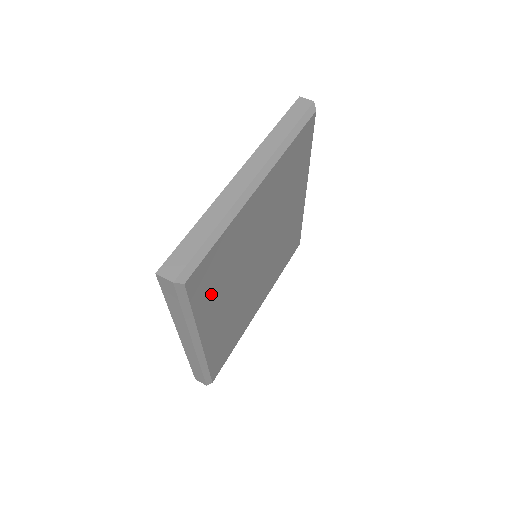
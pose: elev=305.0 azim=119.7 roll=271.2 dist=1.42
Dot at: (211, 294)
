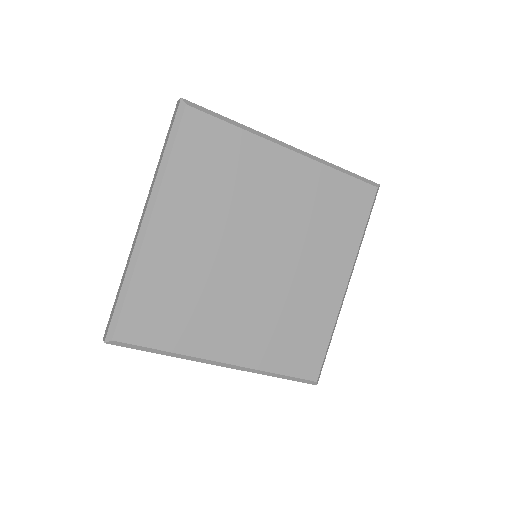
Dot at: (195, 175)
